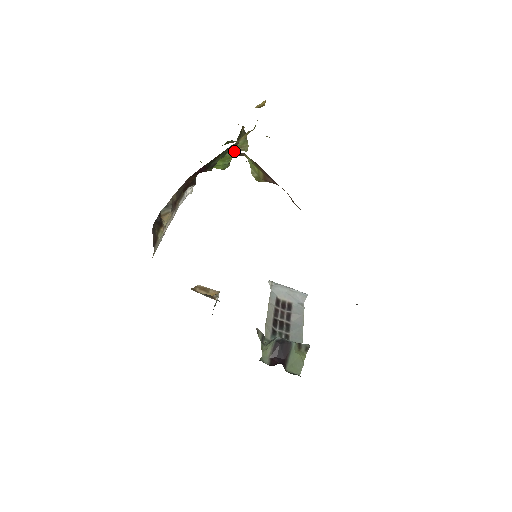
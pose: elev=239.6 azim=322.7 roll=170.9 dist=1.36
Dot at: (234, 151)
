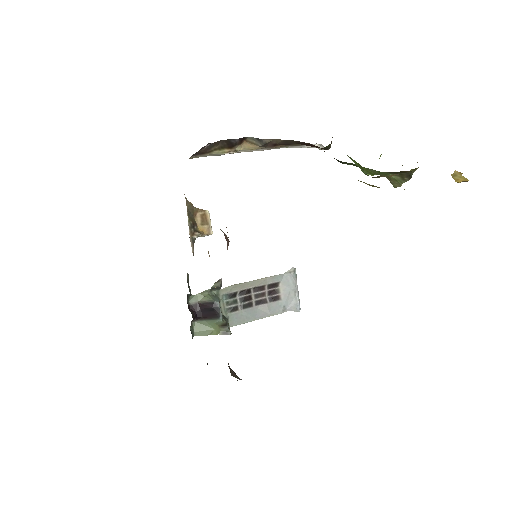
Dot at: (380, 174)
